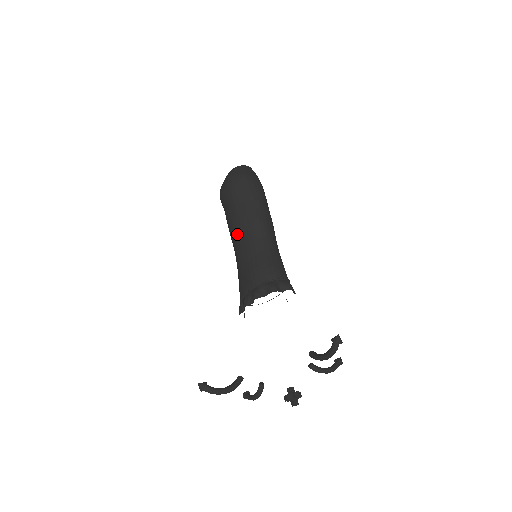
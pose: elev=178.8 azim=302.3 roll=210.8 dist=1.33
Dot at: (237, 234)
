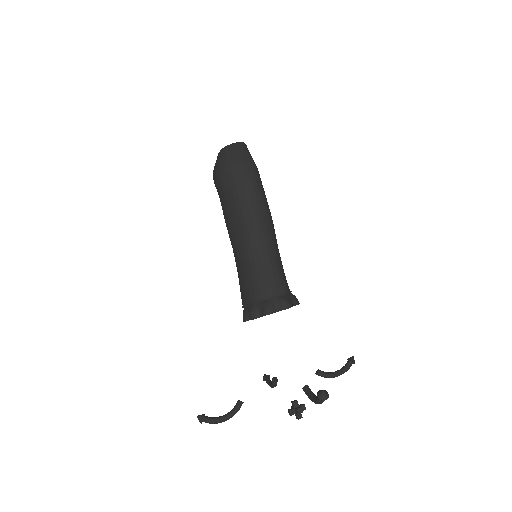
Dot at: (231, 236)
